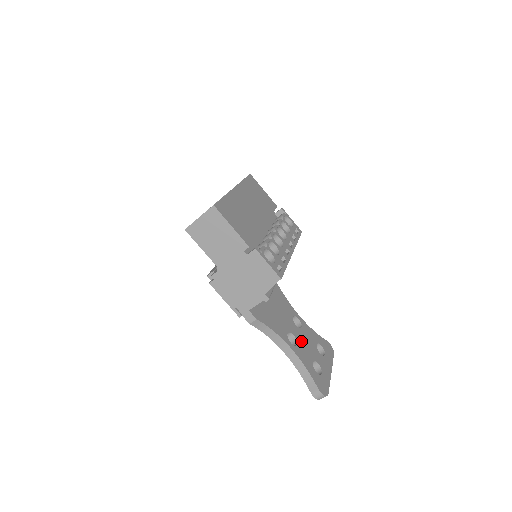
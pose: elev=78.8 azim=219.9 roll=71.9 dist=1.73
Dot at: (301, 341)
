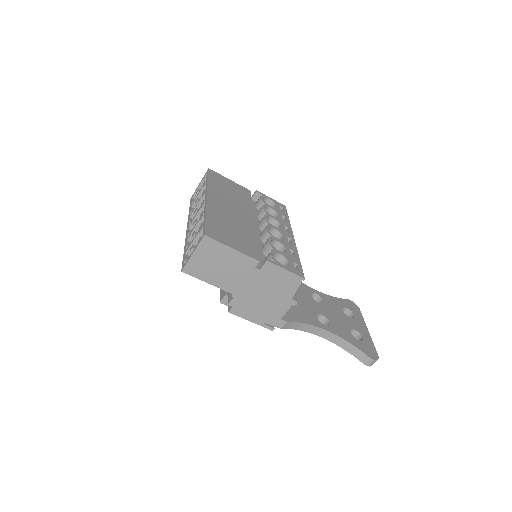
Dot at: (331, 316)
